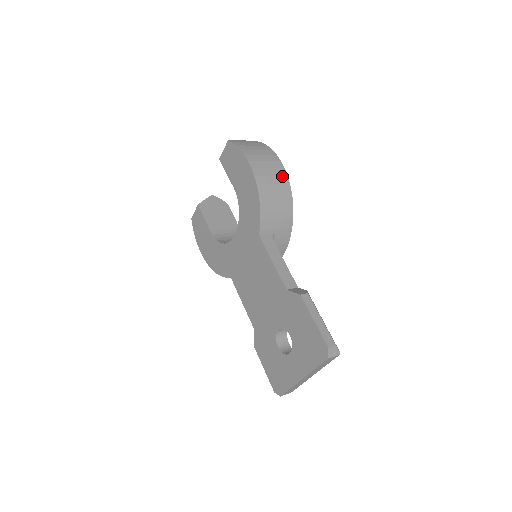
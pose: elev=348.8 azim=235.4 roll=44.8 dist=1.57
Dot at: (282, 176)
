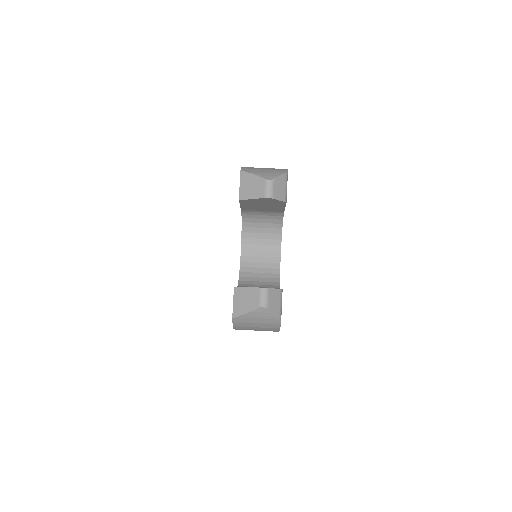
Dot at: occluded
